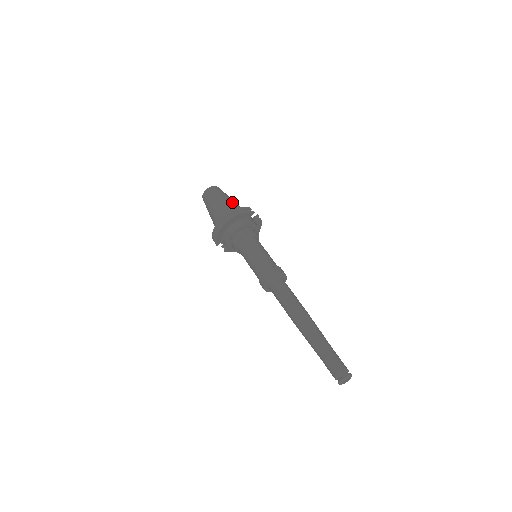
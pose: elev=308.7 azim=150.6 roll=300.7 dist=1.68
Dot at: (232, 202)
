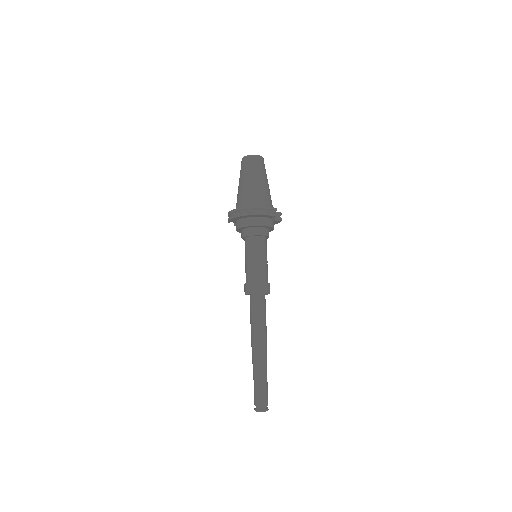
Dot at: (264, 188)
